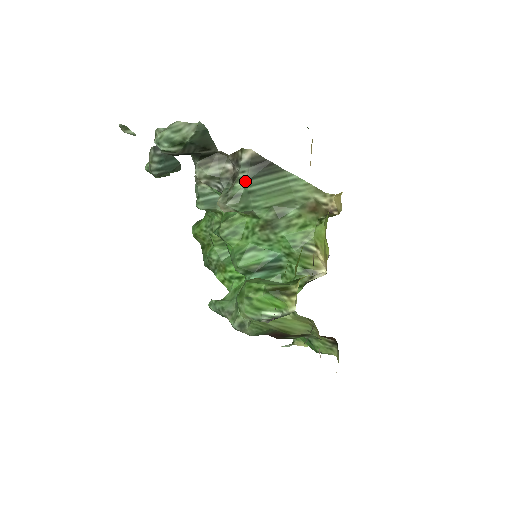
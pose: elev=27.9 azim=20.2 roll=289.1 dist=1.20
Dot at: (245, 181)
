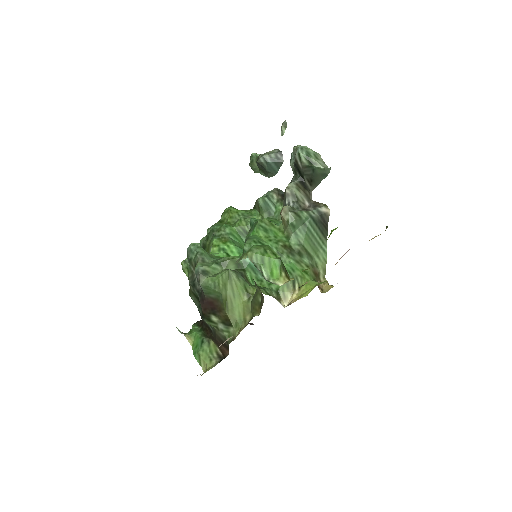
Dot at: (310, 217)
